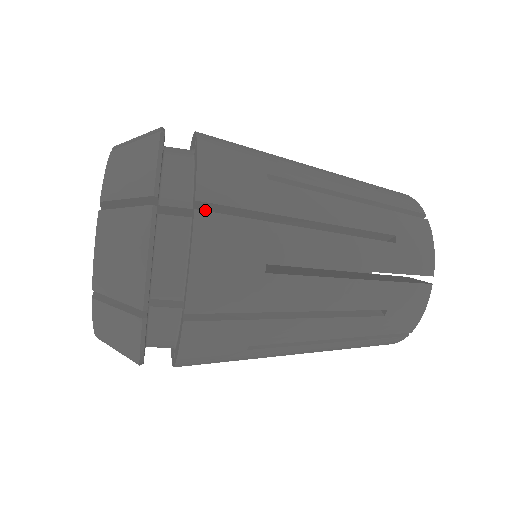
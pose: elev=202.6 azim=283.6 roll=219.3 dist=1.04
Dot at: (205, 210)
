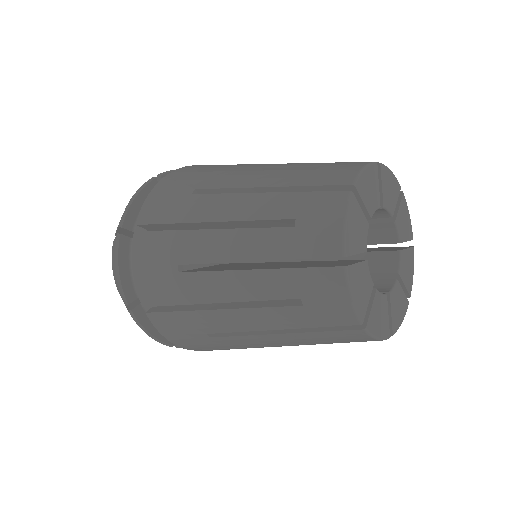
Dot at: occluded
